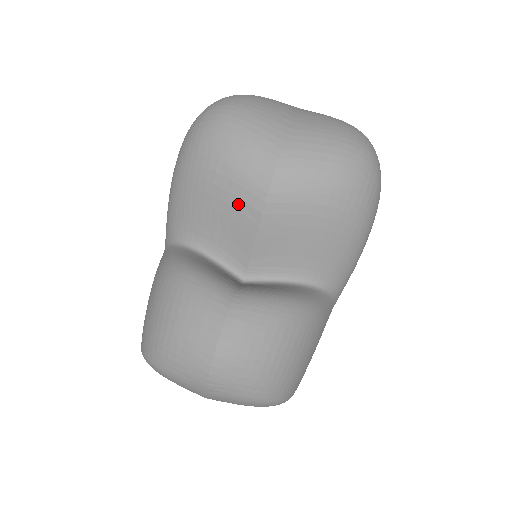
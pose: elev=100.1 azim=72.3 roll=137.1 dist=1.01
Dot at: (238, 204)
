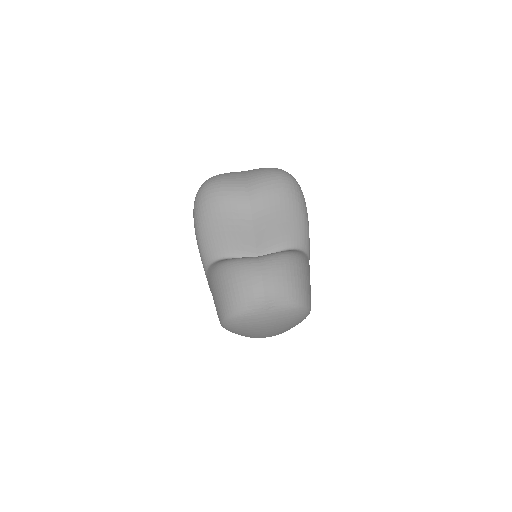
Dot at: (238, 222)
